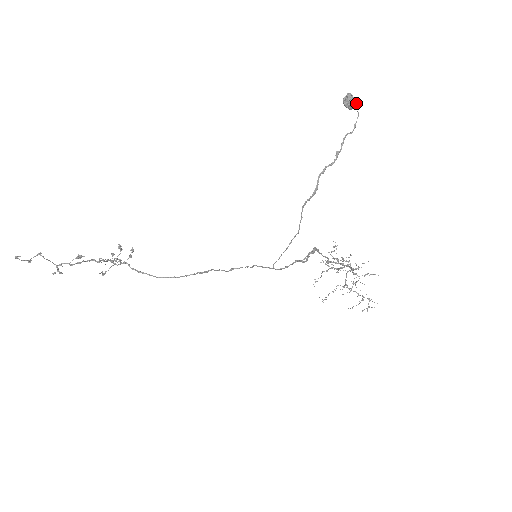
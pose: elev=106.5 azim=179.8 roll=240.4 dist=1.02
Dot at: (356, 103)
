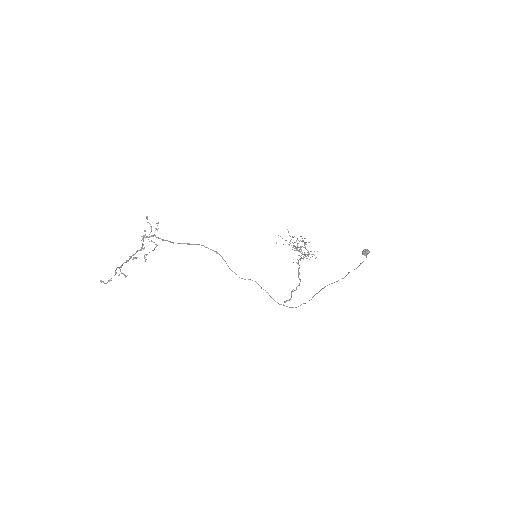
Dot at: occluded
